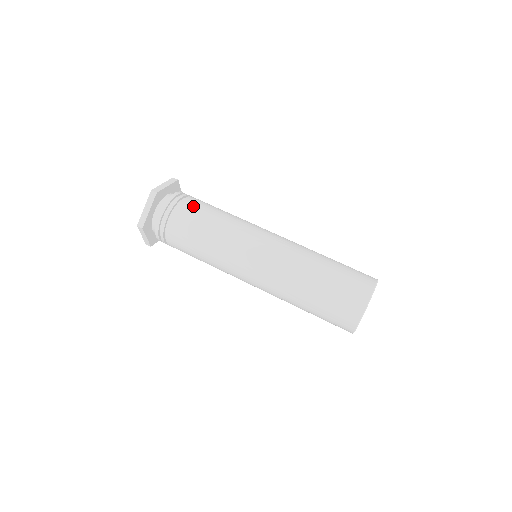
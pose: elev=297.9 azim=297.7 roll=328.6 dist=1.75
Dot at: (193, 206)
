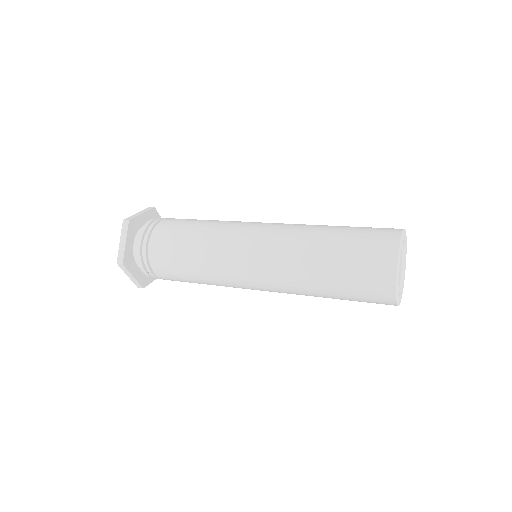
Dot at: (171, 223)
